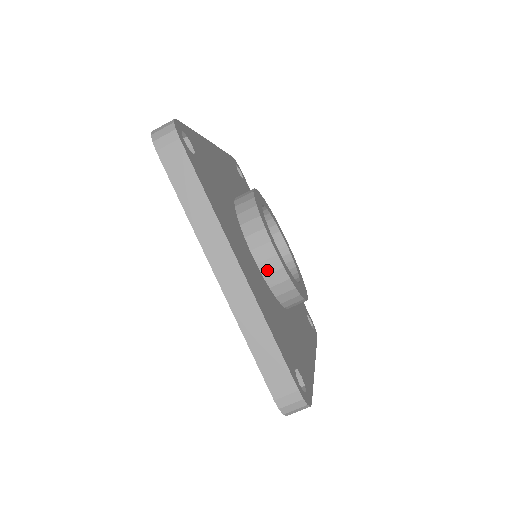
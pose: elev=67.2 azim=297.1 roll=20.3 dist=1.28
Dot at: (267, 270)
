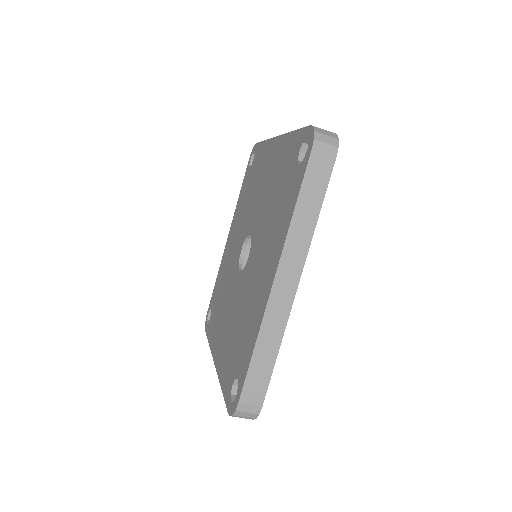
Dot at: occluded
